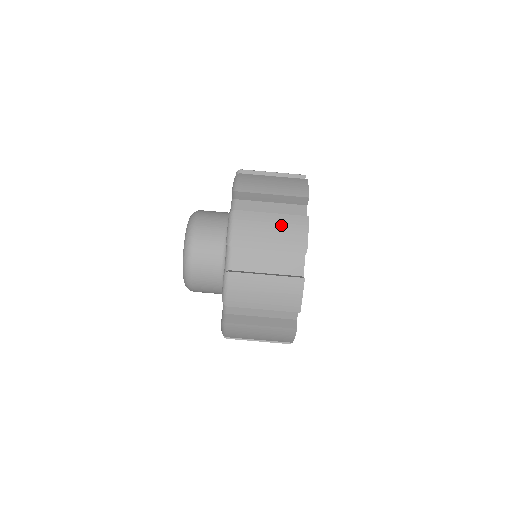
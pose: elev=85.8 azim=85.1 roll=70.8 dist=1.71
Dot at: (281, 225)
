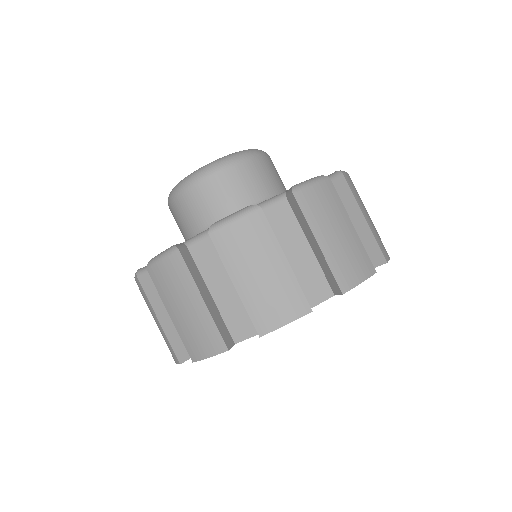
Dot at: occluded
